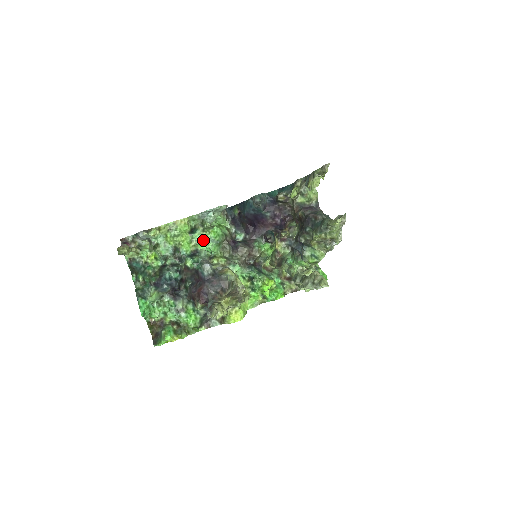
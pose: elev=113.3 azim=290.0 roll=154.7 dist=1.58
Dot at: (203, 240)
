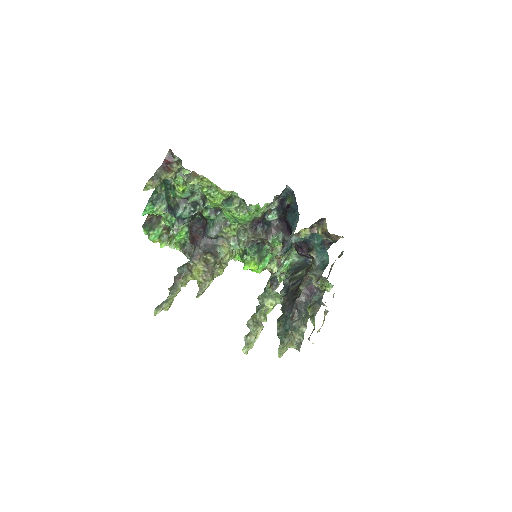
Dot at: (230, 213)
